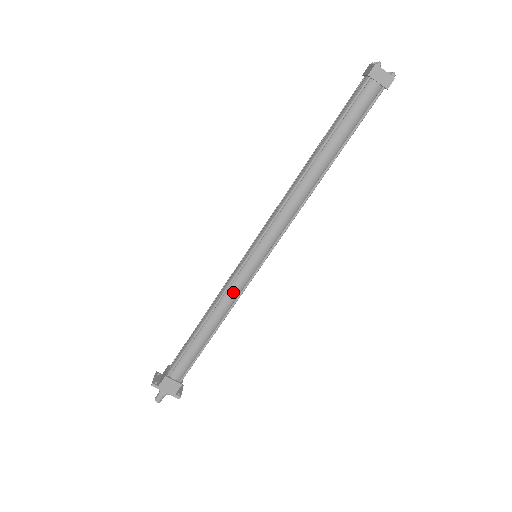
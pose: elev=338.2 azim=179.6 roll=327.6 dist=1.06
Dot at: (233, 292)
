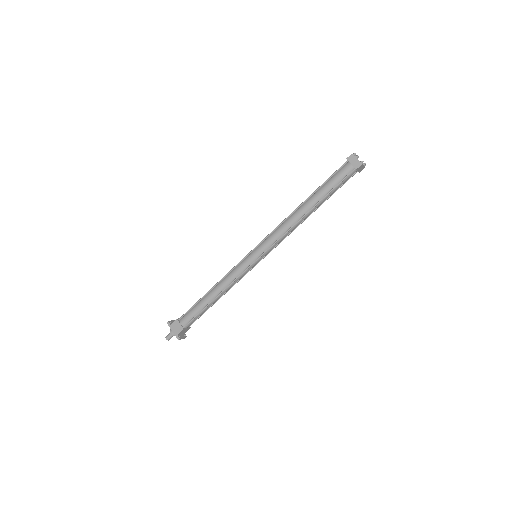
Dot at: (234, 274)
